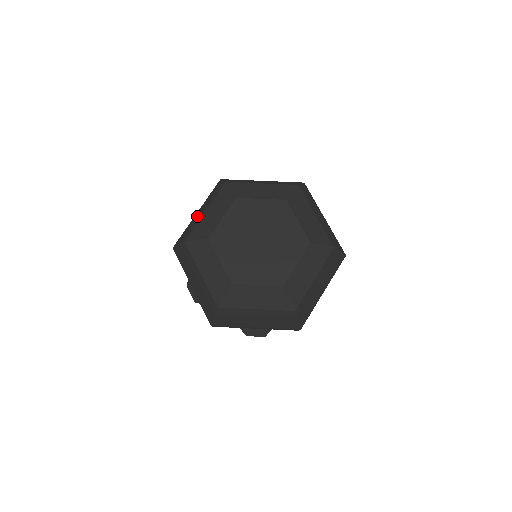
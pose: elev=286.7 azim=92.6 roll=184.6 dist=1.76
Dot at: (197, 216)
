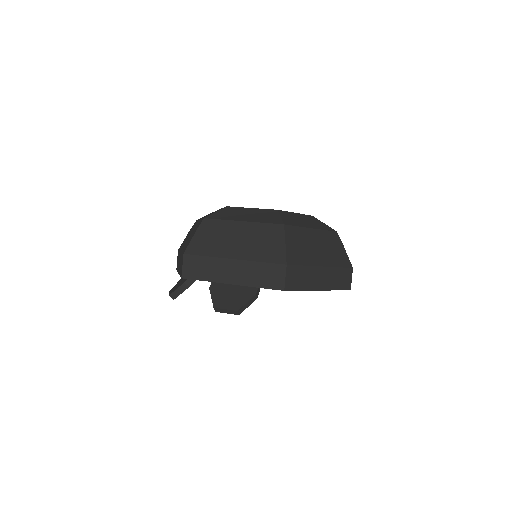
Dot at: occluded
